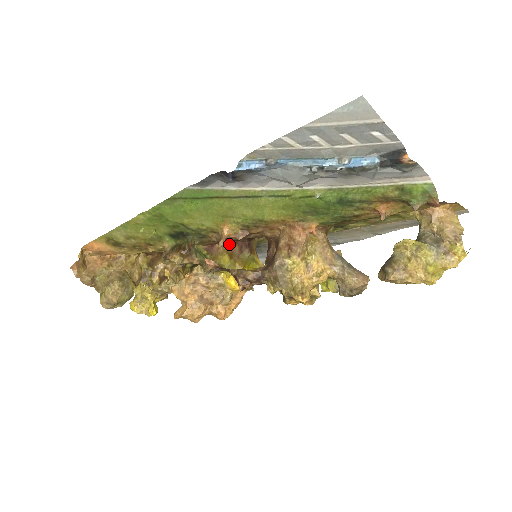
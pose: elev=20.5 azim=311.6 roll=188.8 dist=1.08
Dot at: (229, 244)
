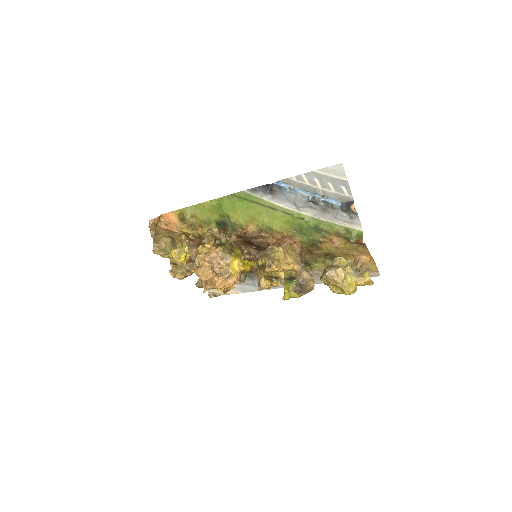
Dot at: occluded
